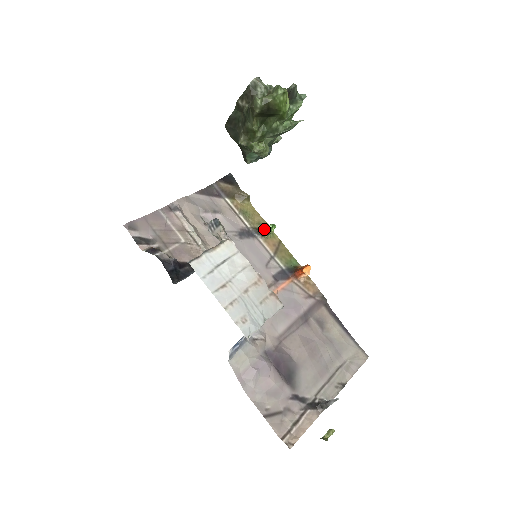
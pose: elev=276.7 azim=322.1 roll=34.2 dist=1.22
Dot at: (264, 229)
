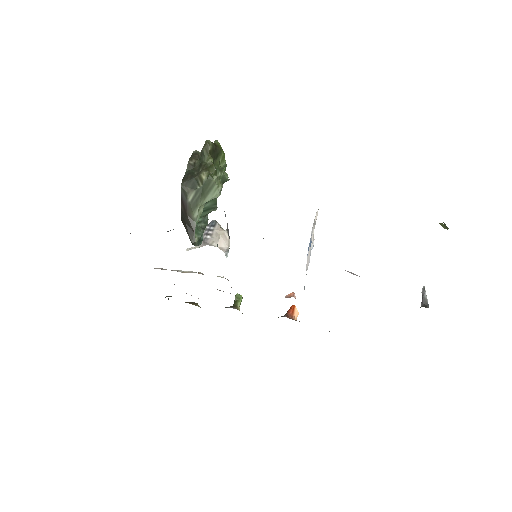
Dot at: (233, 304)
